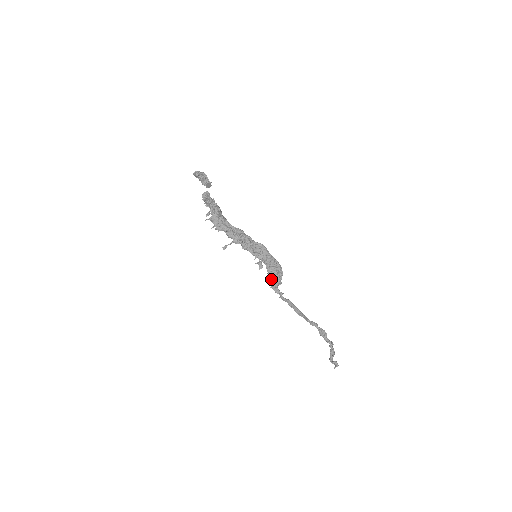
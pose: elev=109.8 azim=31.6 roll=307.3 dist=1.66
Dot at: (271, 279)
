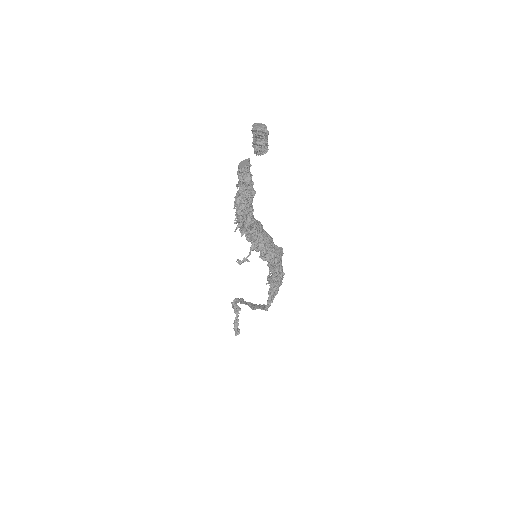
Dot at: (274, 294)
